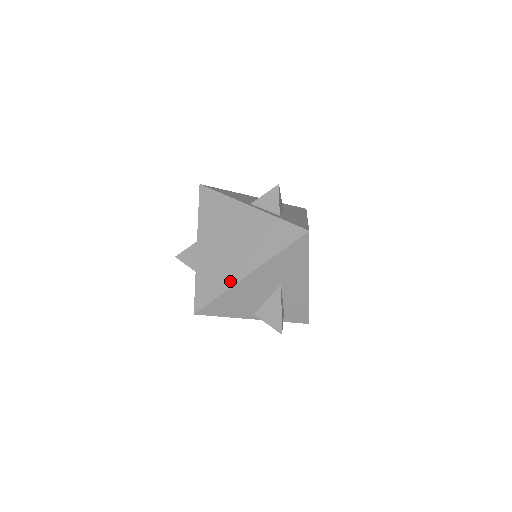
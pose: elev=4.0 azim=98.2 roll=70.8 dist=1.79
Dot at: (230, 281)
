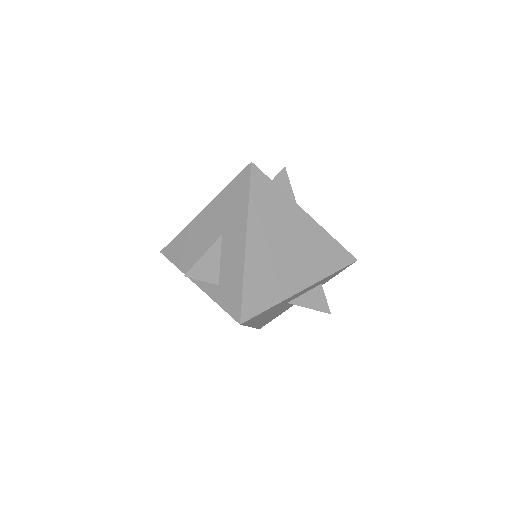
Dot at: occluded
